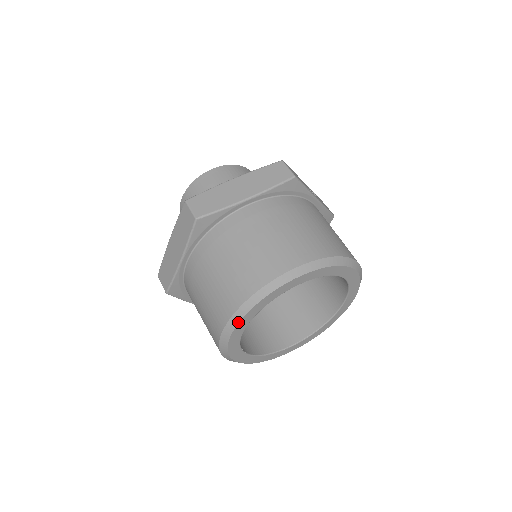
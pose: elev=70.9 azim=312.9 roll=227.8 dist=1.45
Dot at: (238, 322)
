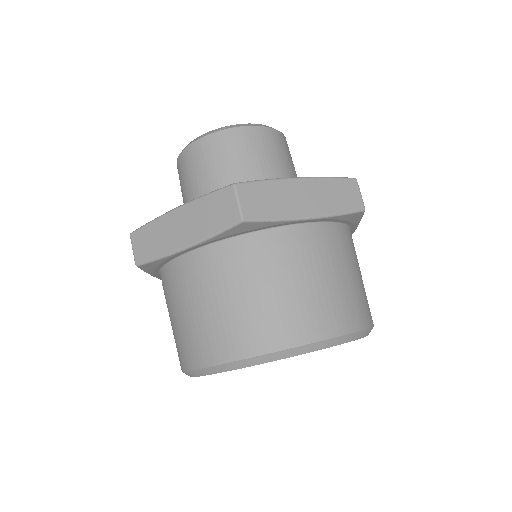
Dot at: (239, 368)
